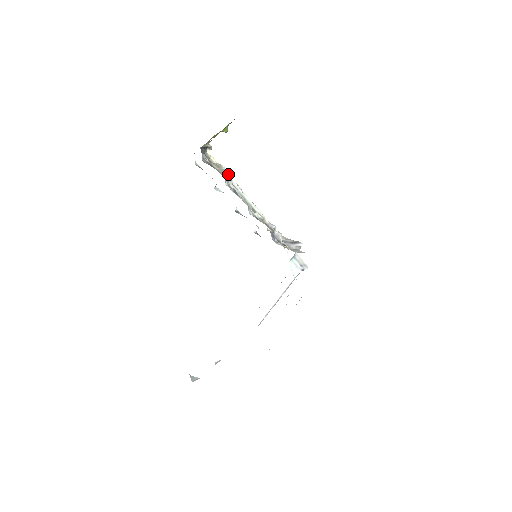
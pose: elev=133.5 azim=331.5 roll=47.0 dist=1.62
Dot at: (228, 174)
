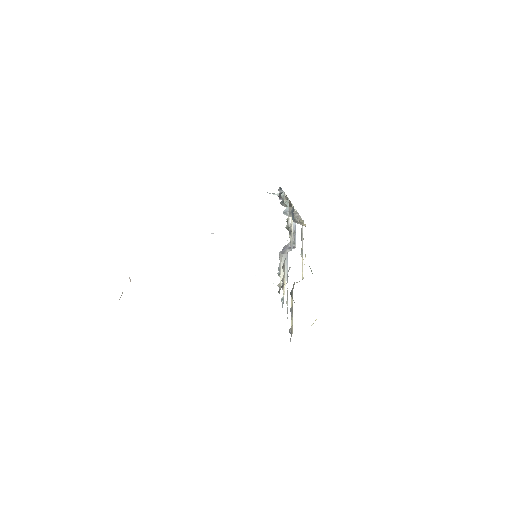
Dot at: occluded
